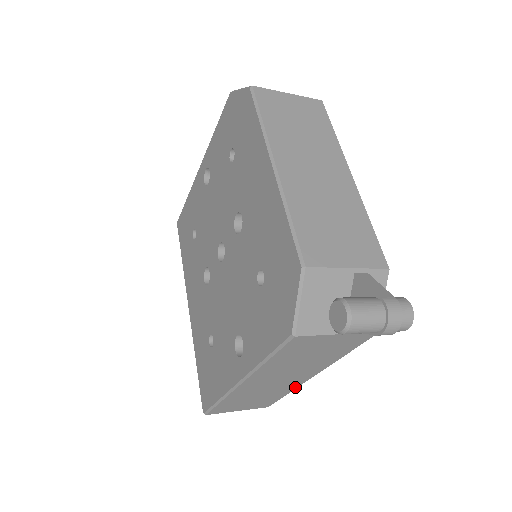
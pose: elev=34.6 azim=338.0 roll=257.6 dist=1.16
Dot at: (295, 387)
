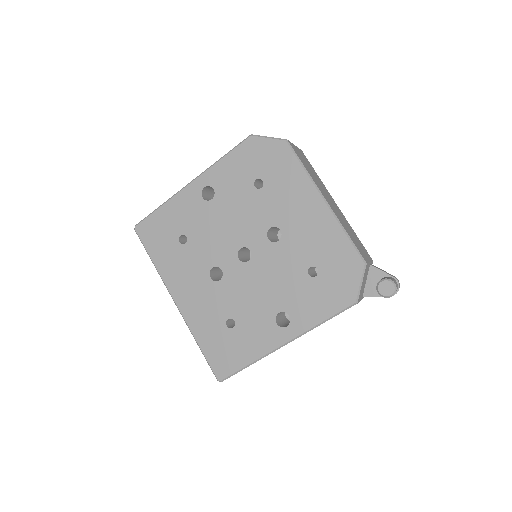
Dot at: occluded
